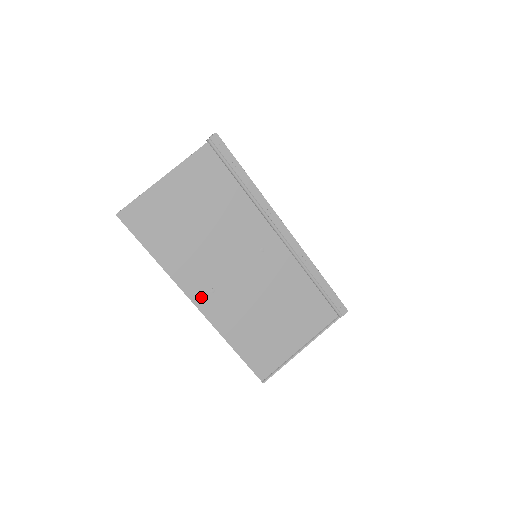
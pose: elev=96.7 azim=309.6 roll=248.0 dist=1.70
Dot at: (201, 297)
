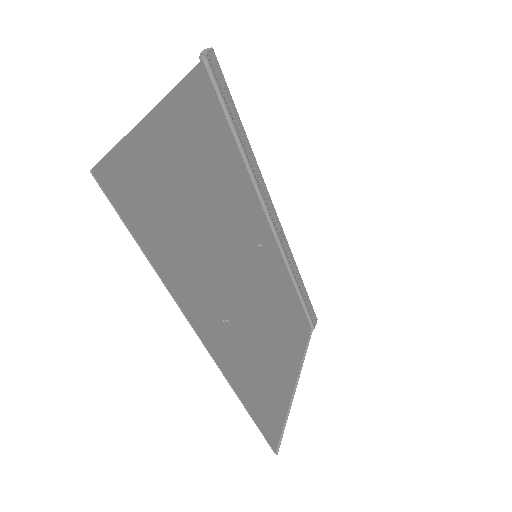
Dot at: (215, 336)
